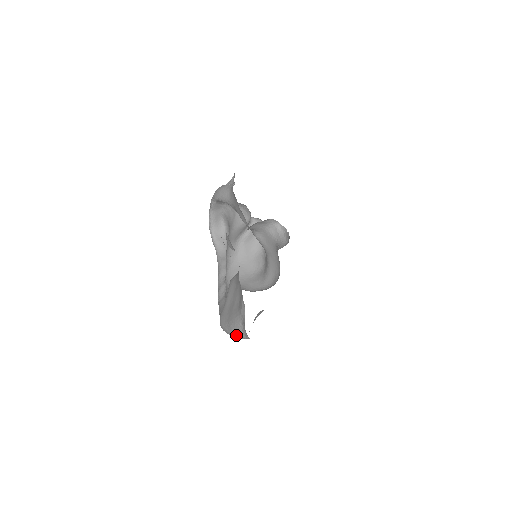
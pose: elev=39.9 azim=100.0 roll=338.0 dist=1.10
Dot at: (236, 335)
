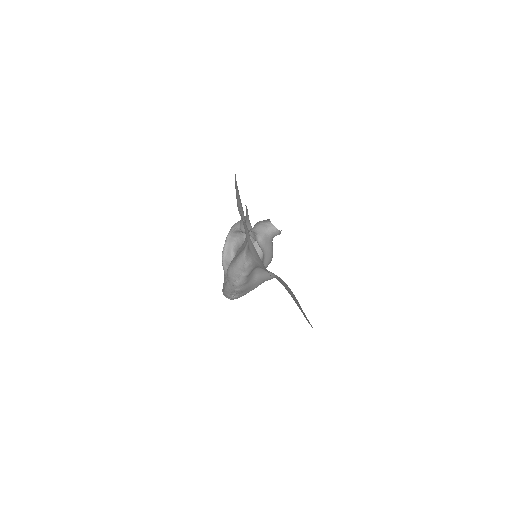
Dot at: (239, 267)
